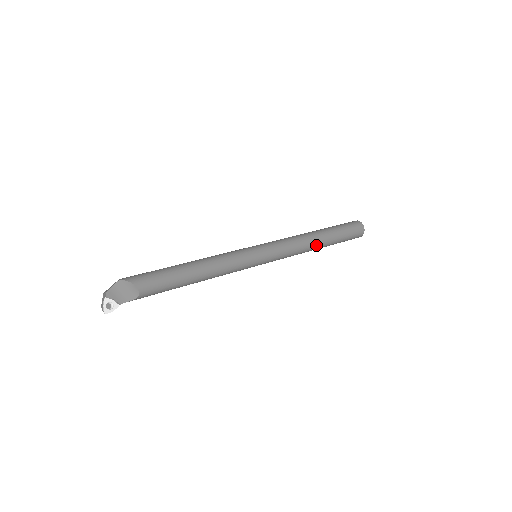
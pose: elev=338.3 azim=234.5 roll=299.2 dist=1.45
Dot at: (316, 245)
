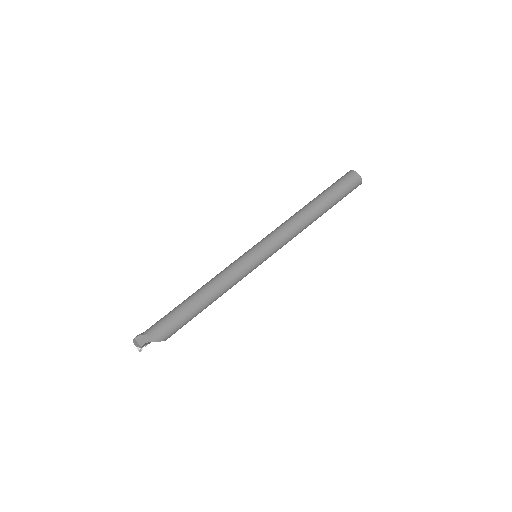
Dot at: occluded
